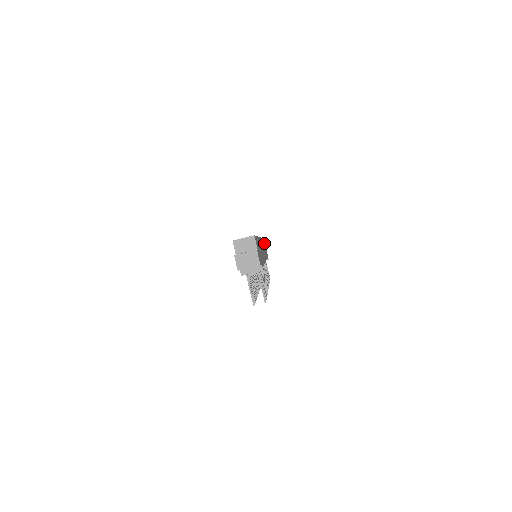
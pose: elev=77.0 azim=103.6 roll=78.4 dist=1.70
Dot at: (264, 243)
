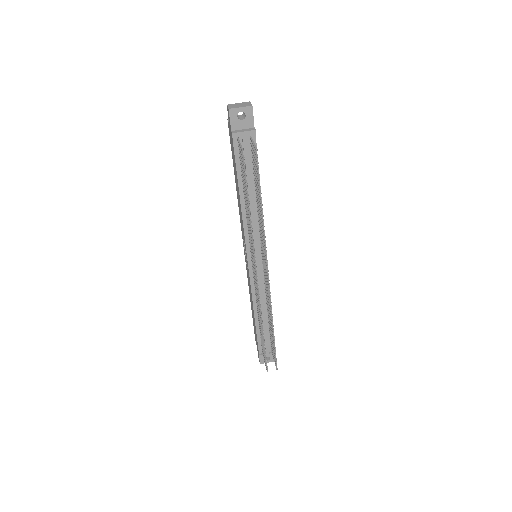
Dot at: occluded
